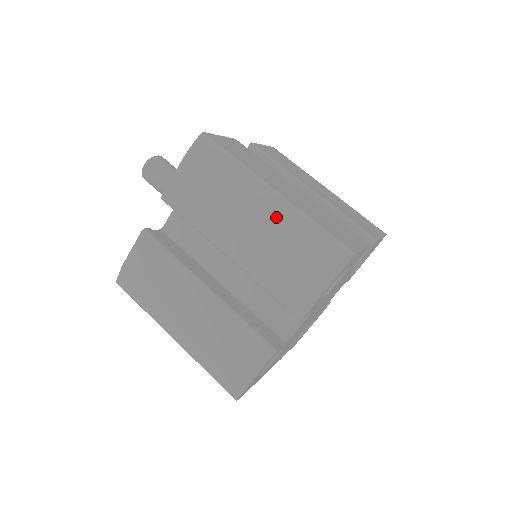
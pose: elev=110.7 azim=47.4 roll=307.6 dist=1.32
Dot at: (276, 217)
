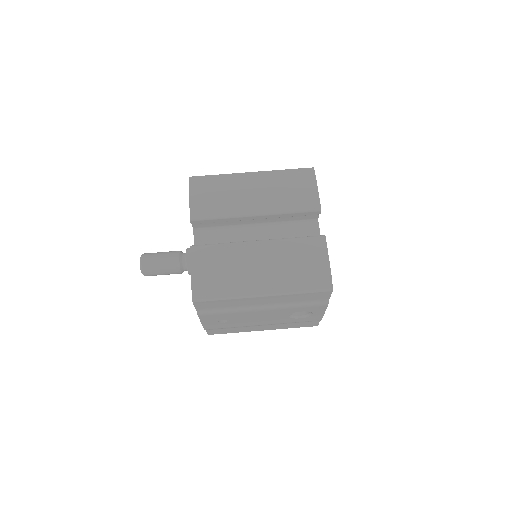
Dot at: (264, 178)
